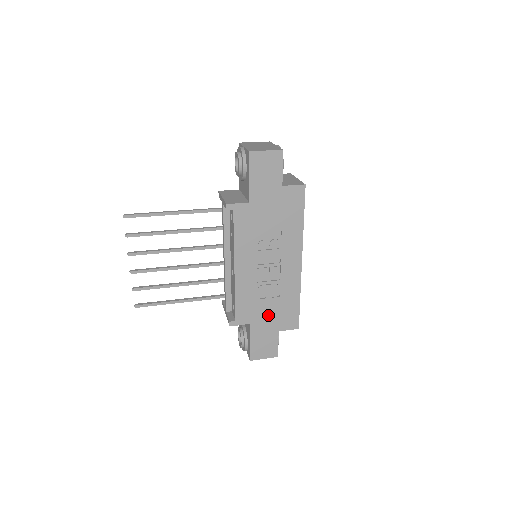
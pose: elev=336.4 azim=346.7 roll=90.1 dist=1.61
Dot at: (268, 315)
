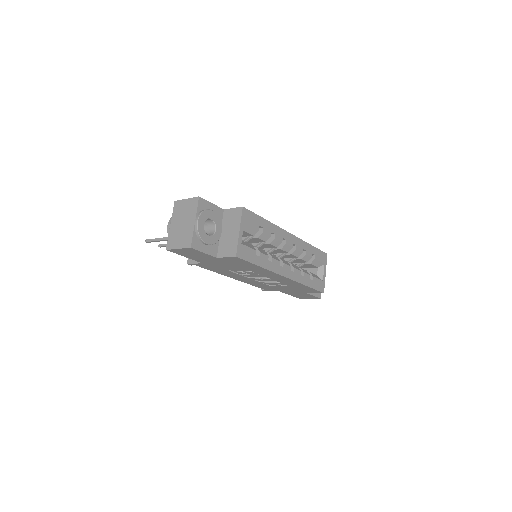
Dot at: (288, 289)
